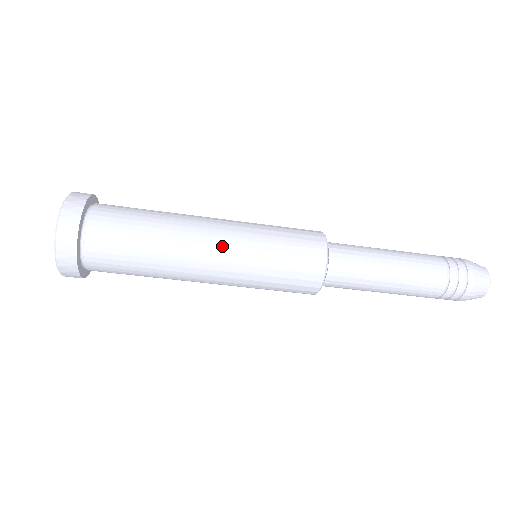
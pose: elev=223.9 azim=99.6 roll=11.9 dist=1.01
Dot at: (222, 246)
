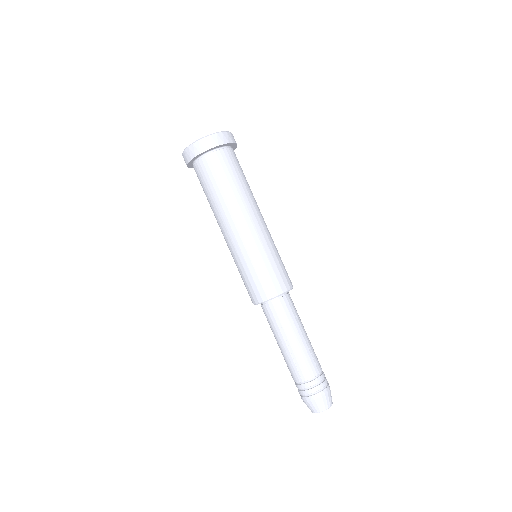
Dot at: (266, 225)
